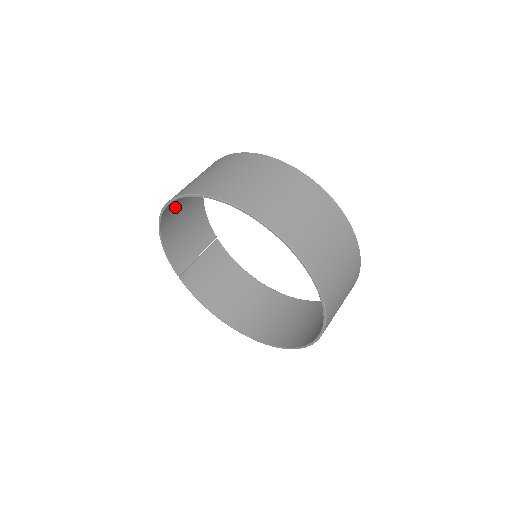
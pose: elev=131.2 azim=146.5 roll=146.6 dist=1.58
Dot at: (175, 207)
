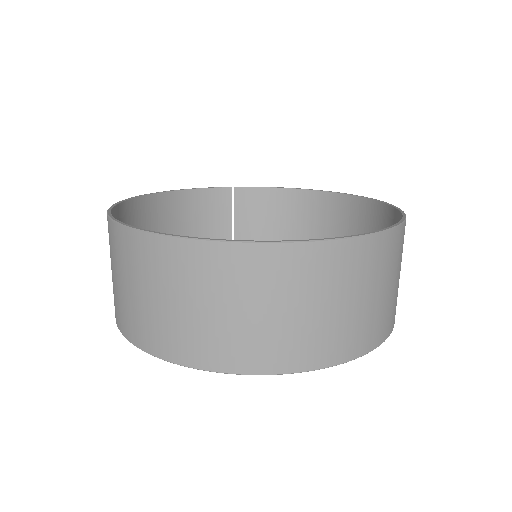
Dot at: occluded
